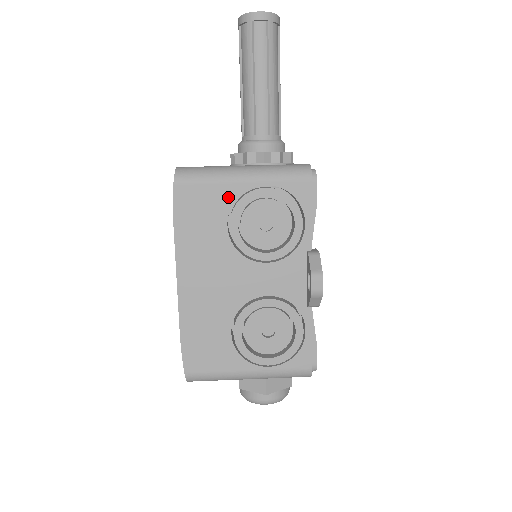
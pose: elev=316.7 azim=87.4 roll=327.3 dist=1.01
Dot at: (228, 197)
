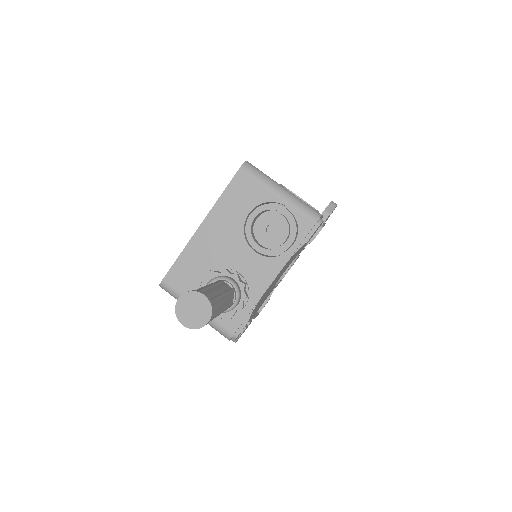
Dot at: occluded
